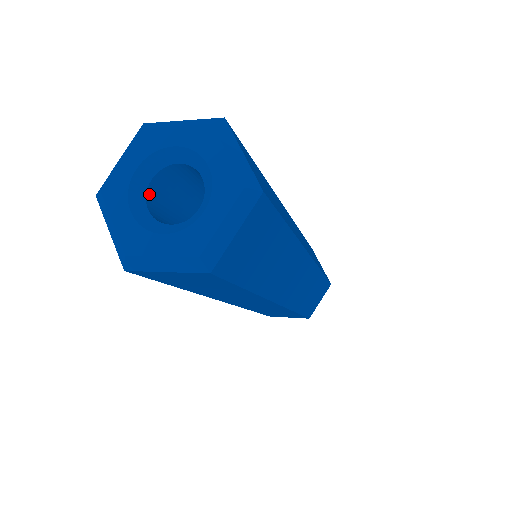
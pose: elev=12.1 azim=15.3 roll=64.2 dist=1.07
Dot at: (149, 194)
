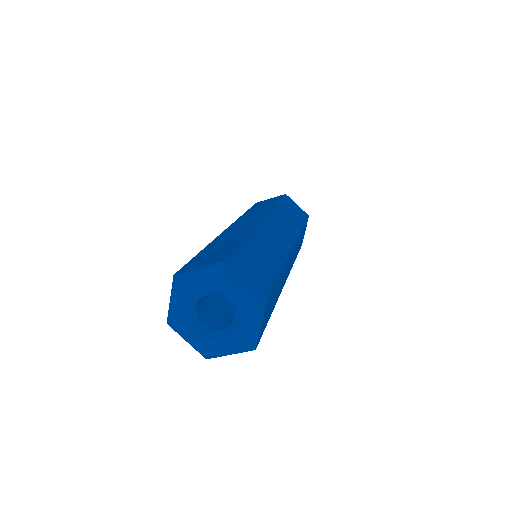
Dot at: (198, 314)
